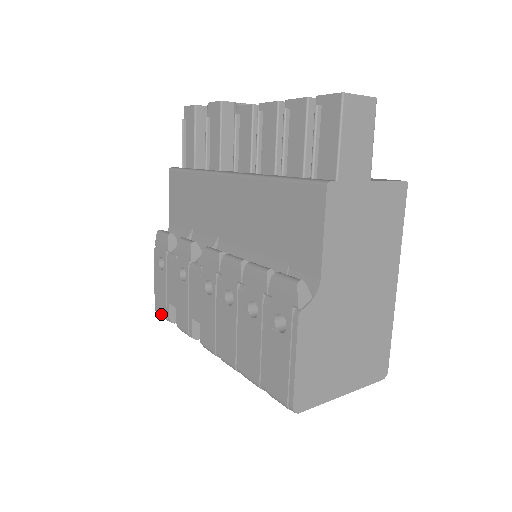
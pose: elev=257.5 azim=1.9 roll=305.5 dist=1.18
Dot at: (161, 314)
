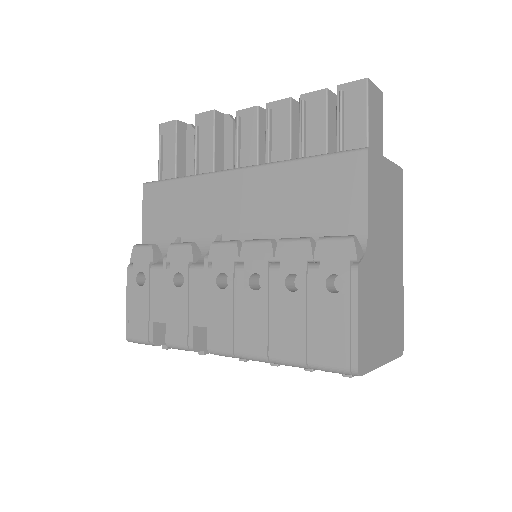
Dot at: (138, 339)
